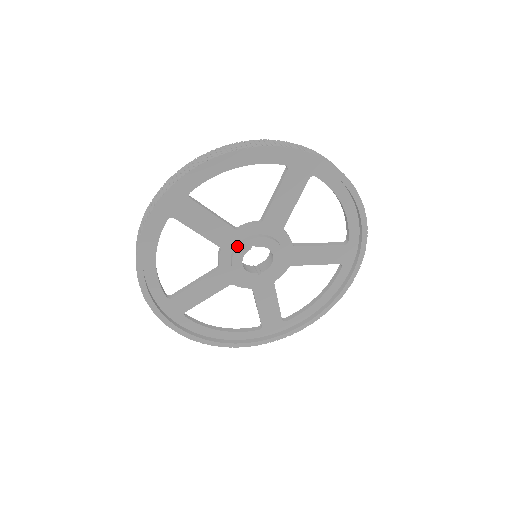
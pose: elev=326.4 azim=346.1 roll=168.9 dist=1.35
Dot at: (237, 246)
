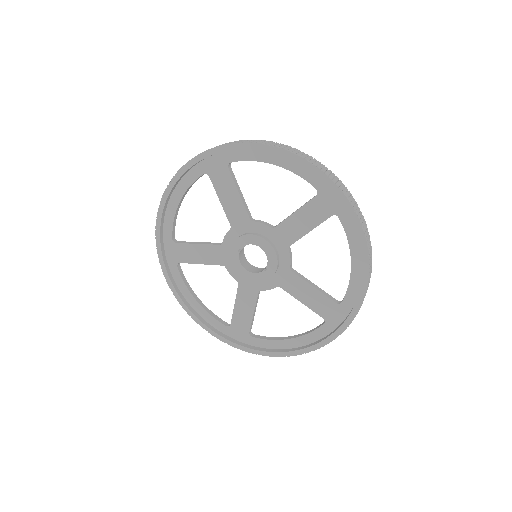
Dot at: (230, 257)
